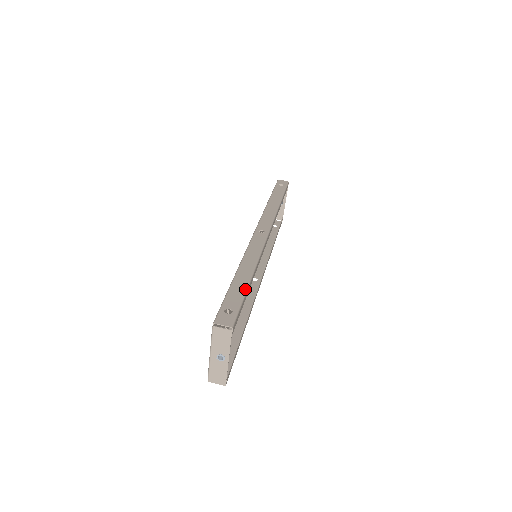
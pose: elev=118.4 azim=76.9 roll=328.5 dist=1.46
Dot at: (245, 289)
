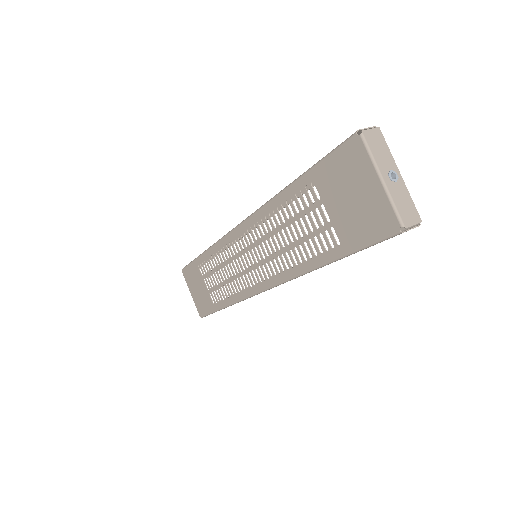
Dot at: occluded
